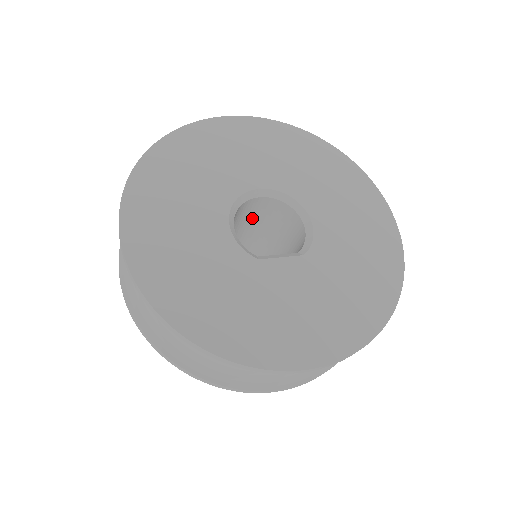
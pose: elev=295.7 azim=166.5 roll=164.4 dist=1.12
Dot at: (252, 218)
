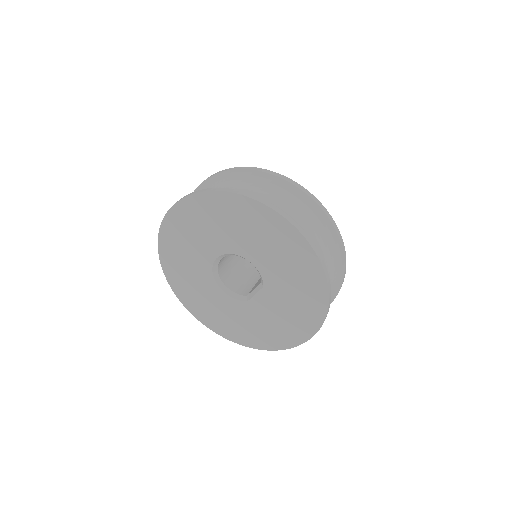
Dot at: occluded
